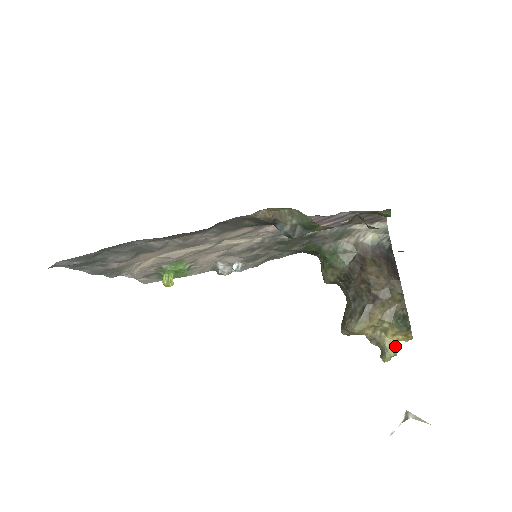
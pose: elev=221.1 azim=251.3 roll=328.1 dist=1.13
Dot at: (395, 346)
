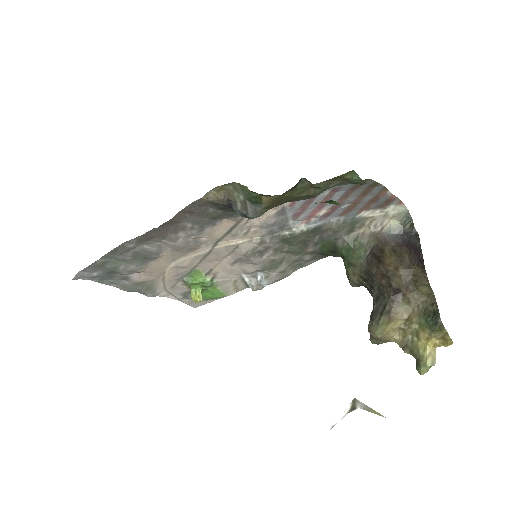
Dot at: (432, 353)
